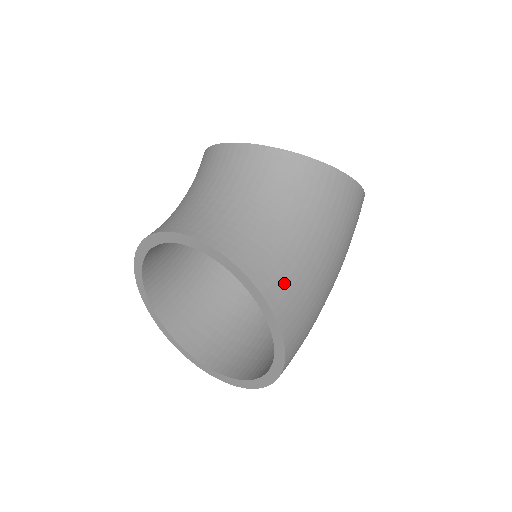
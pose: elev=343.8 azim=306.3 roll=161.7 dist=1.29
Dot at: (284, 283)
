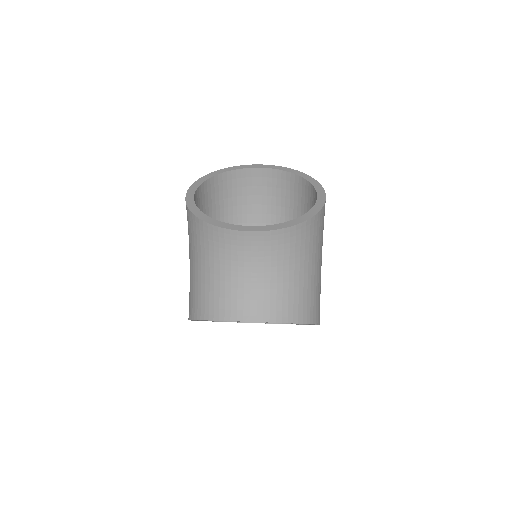
Dot at: (316, 304)
